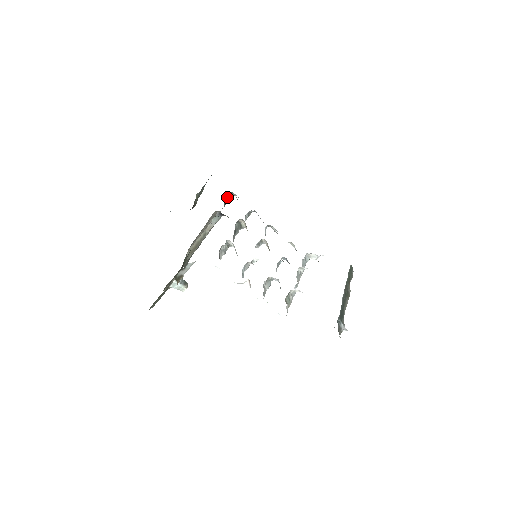
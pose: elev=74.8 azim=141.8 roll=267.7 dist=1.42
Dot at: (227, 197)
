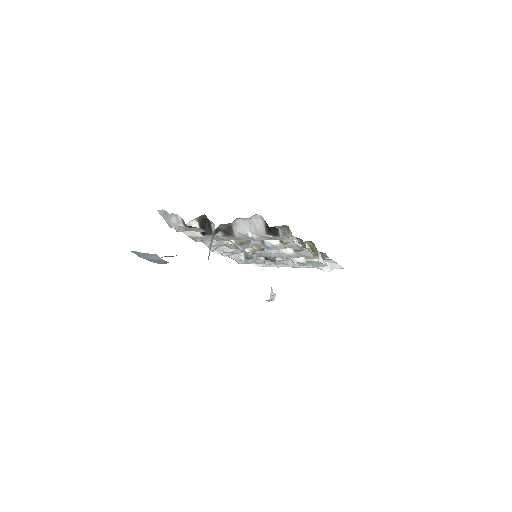
Dot at: occluded
